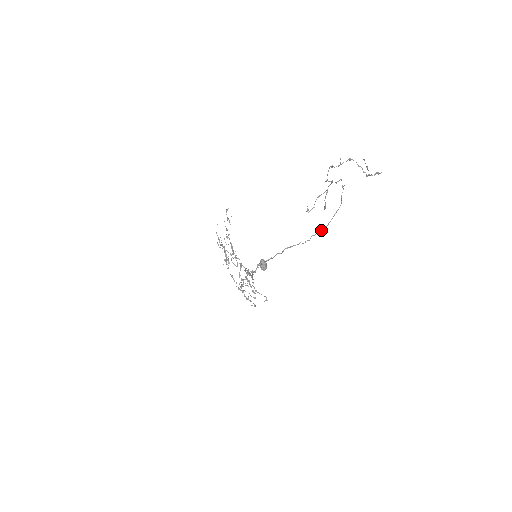
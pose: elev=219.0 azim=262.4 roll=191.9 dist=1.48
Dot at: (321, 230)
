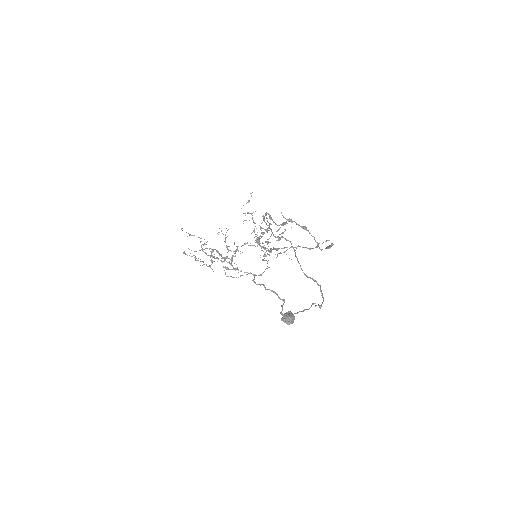
Dot at: (321, 305)
